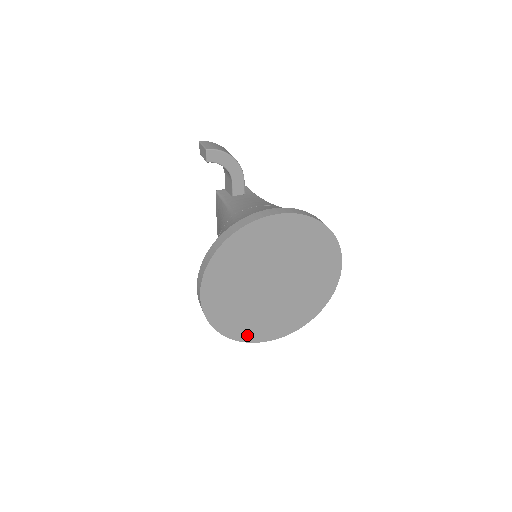
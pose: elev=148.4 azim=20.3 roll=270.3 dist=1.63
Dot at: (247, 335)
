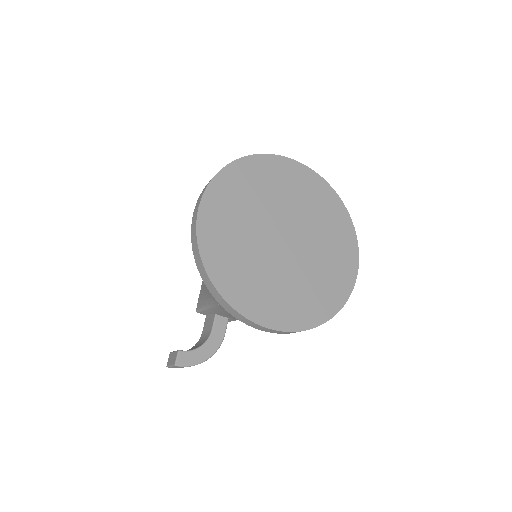
Dot at: (237, 297)
